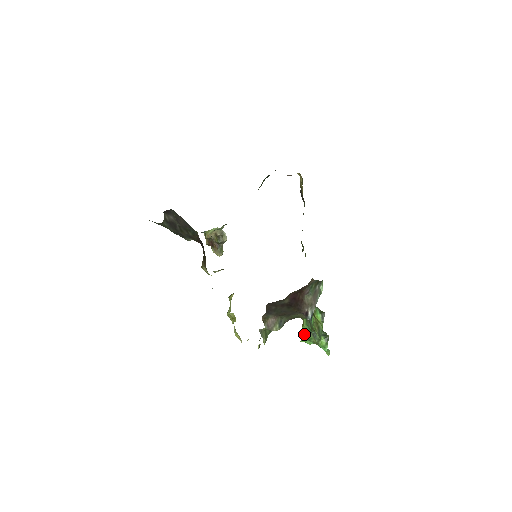
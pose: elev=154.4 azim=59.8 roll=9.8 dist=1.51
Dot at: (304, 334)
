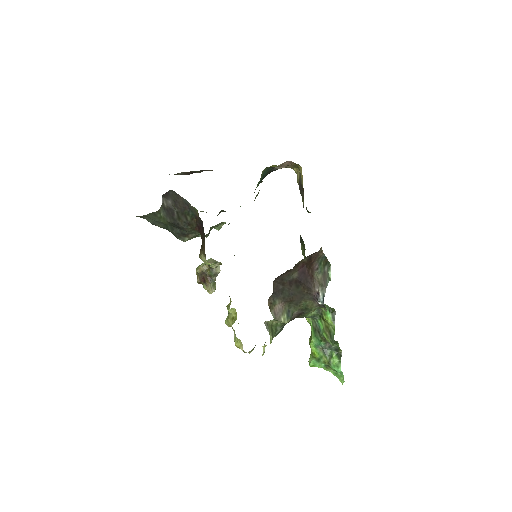
Dot at: (312, 354)
